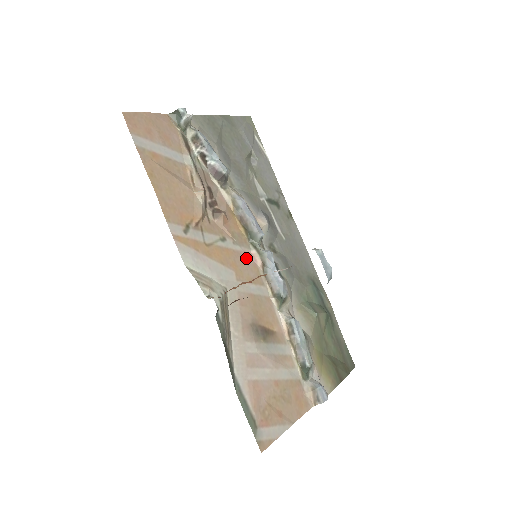
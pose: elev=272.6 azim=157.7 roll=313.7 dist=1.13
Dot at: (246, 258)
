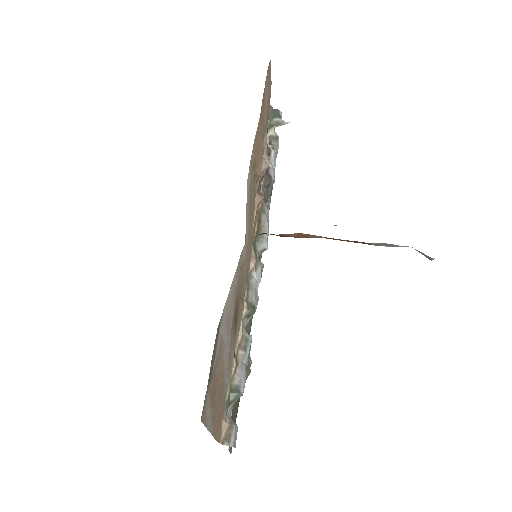
Dot at: (251, 248)
